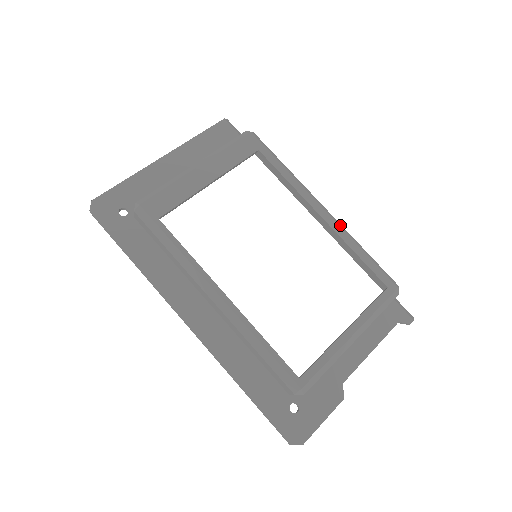
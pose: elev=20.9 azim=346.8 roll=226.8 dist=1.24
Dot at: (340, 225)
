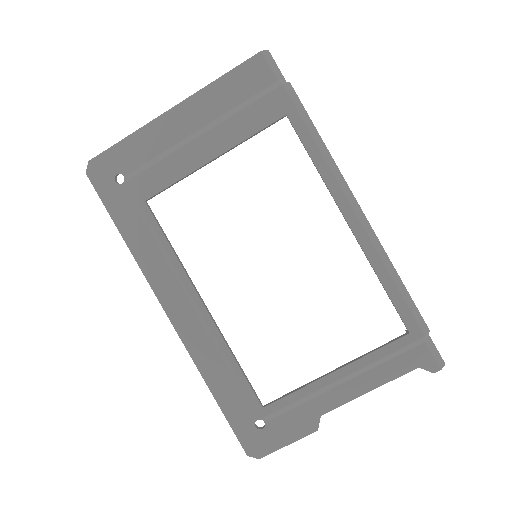
Dot at: (373, 238)
